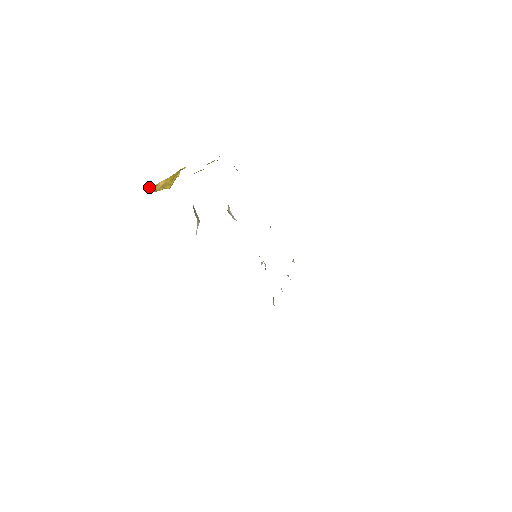
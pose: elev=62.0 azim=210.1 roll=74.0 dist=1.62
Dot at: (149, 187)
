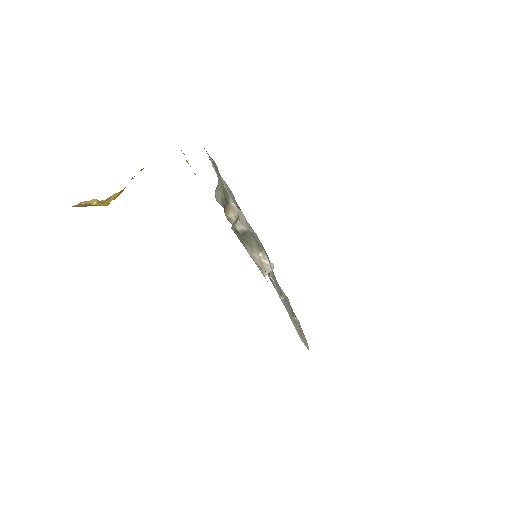
Dot at: (85, 202)
